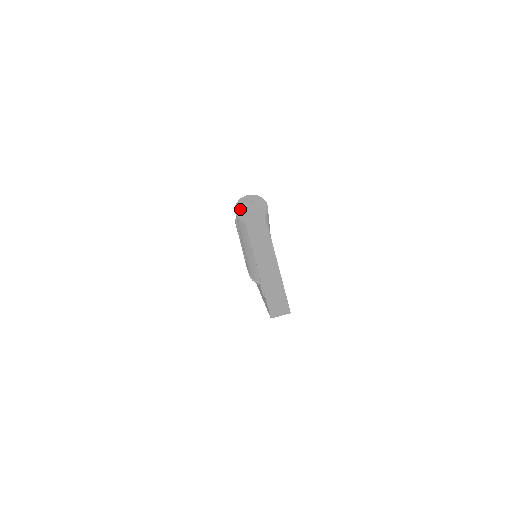
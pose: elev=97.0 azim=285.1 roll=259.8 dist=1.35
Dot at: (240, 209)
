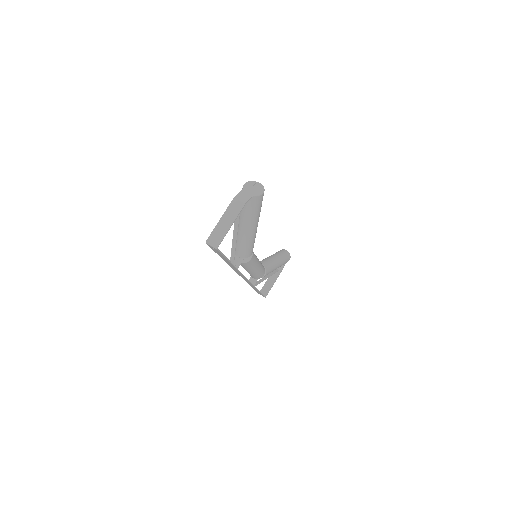
Dot at: (248, 184)
